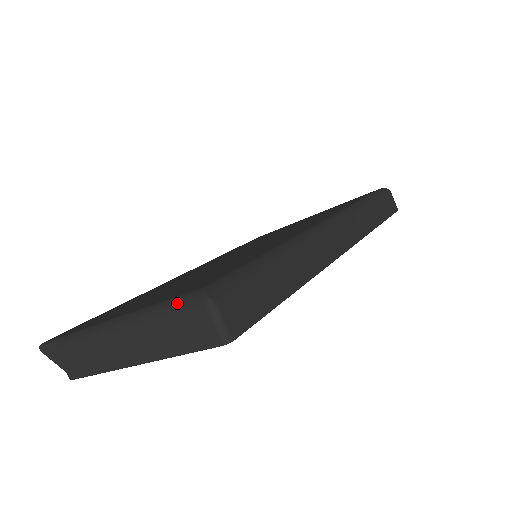
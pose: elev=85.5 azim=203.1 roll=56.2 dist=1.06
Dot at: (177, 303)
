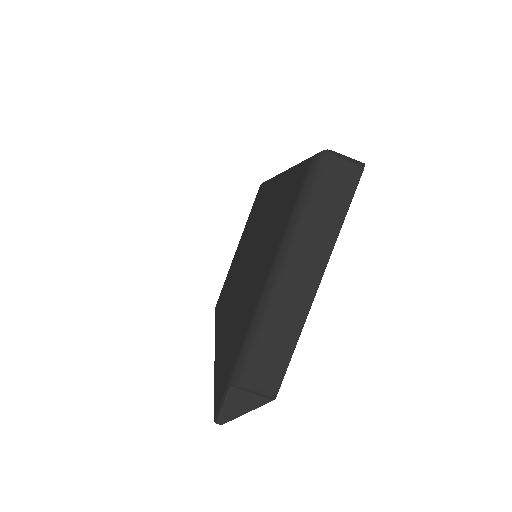
Dot at: (307, 187)
